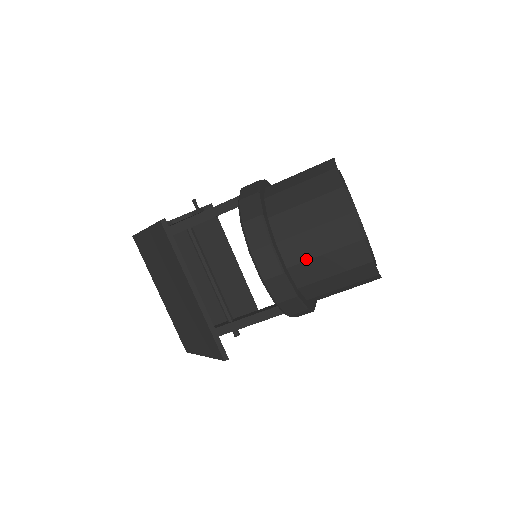
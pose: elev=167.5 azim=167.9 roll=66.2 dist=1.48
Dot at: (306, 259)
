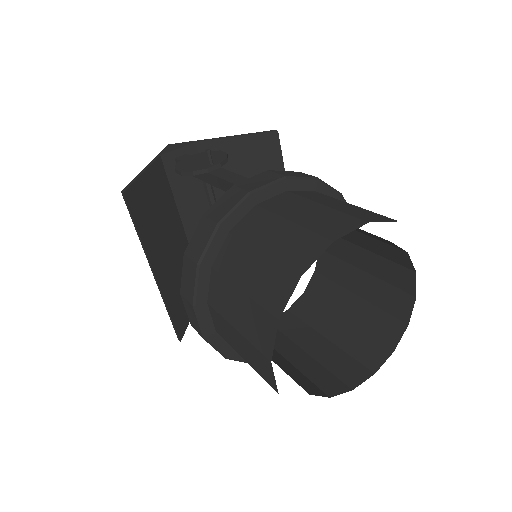
Dot at: (230, 344)
